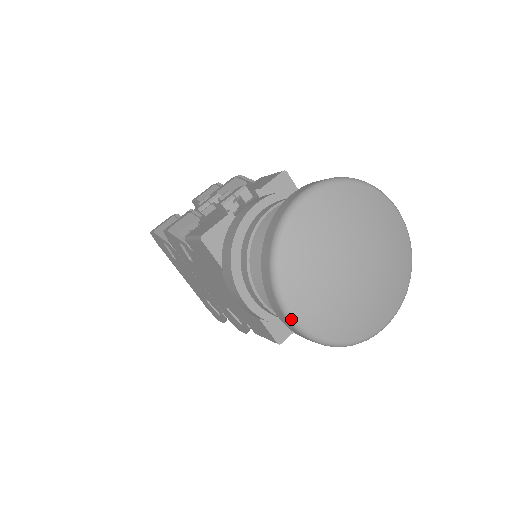
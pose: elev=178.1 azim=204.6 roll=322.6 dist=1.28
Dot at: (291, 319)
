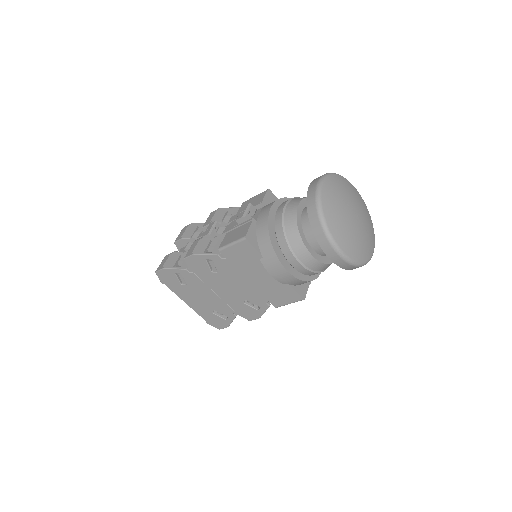
Dot at: (340, 252)
